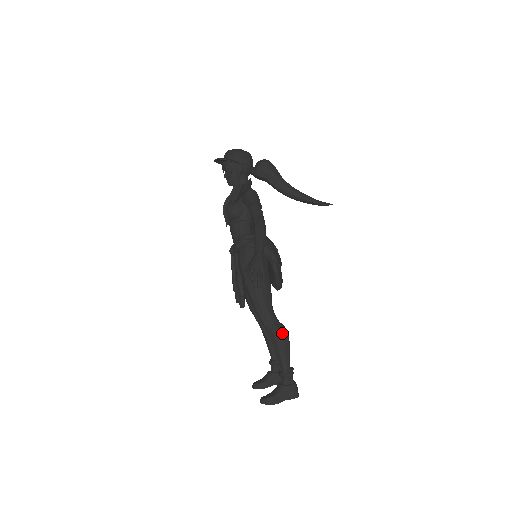
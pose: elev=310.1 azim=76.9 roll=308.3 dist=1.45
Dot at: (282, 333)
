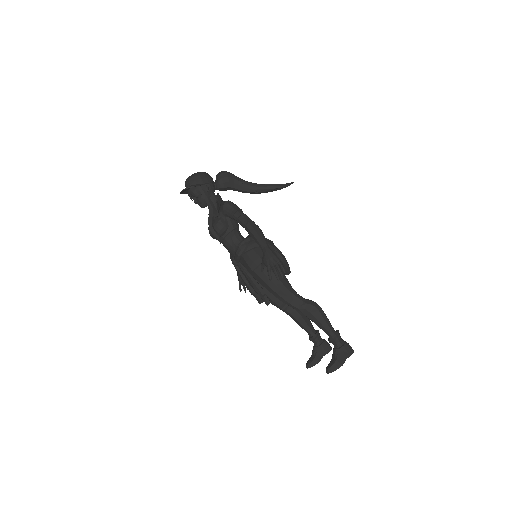
Dot at: (315, 306)
